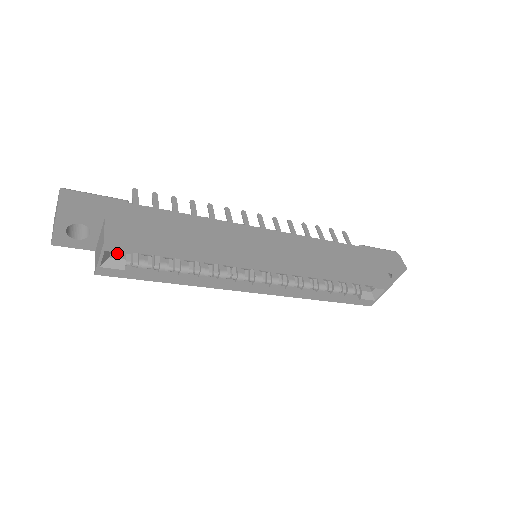
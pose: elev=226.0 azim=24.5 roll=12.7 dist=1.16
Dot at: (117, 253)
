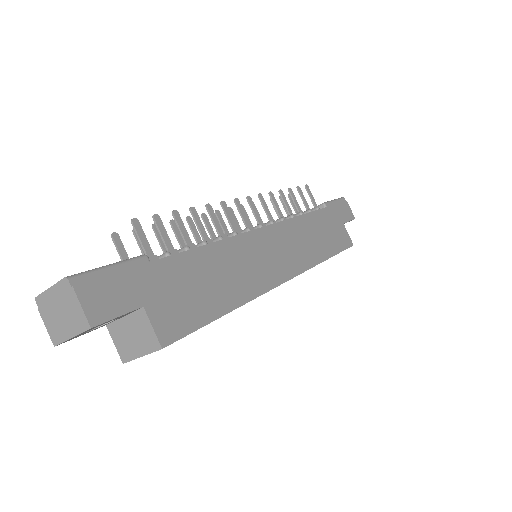
Dot at: occluded
